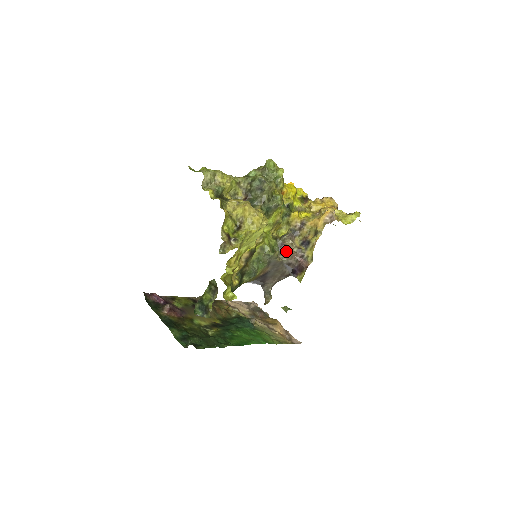
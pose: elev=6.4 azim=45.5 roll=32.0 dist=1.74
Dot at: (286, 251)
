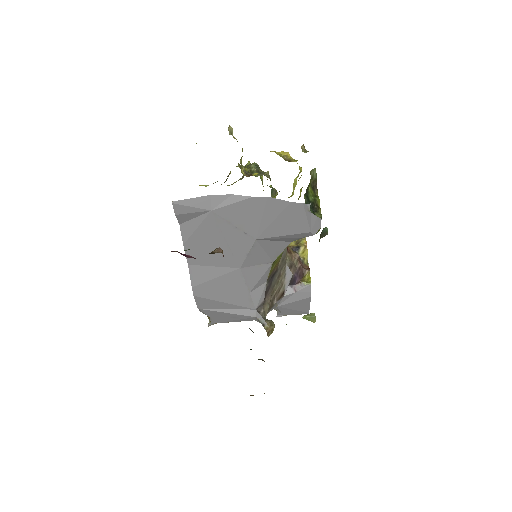
Dot at: occluded
